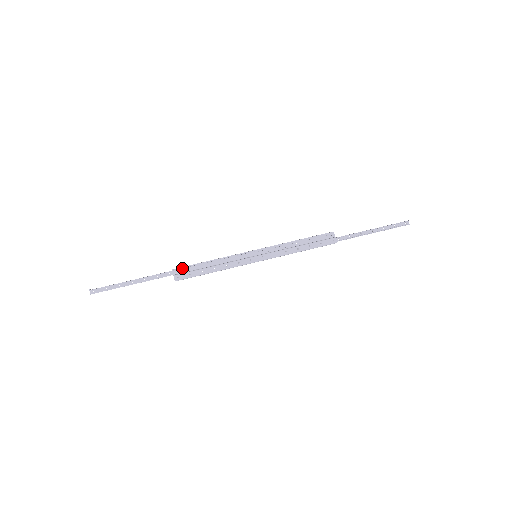
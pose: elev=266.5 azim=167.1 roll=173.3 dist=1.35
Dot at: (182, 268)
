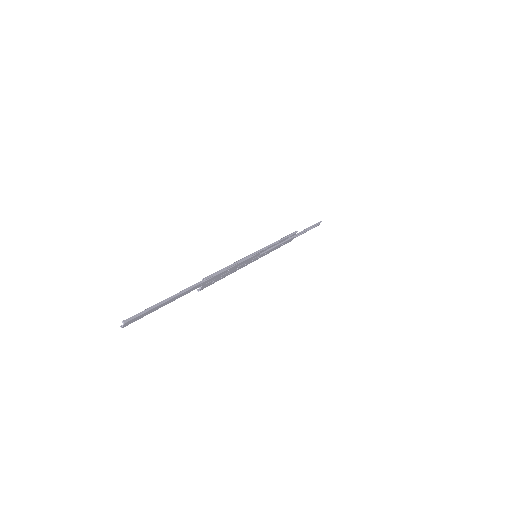
Dot at: (213, 277)
